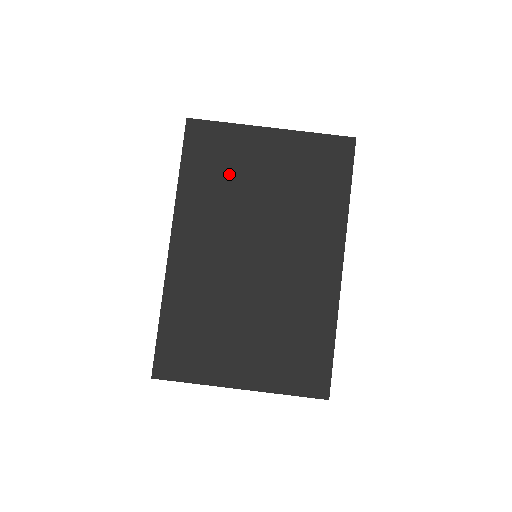
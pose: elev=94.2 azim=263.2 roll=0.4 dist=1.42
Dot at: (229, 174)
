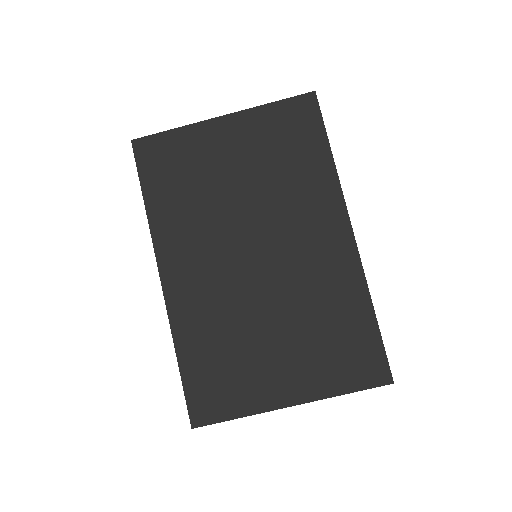
Dot at: (195, 181)
